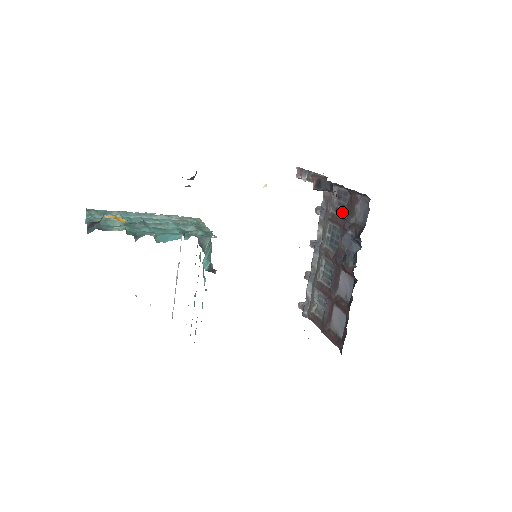
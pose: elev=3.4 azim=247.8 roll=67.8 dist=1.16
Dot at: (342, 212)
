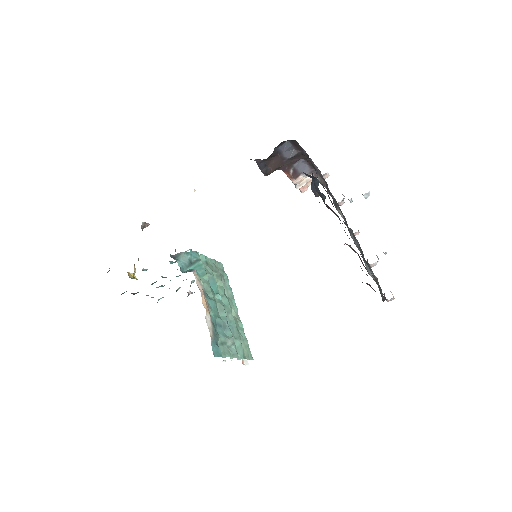
Dot at: occluded
